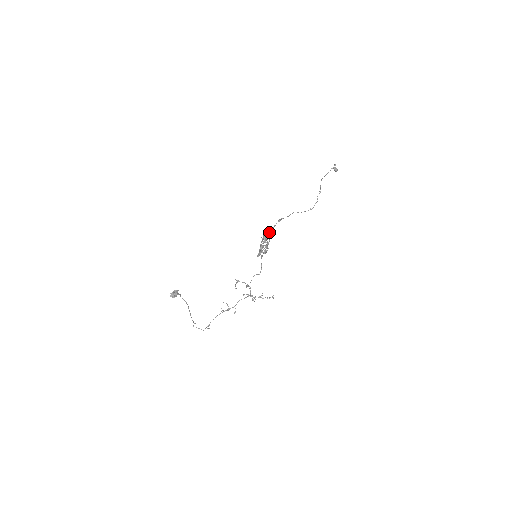
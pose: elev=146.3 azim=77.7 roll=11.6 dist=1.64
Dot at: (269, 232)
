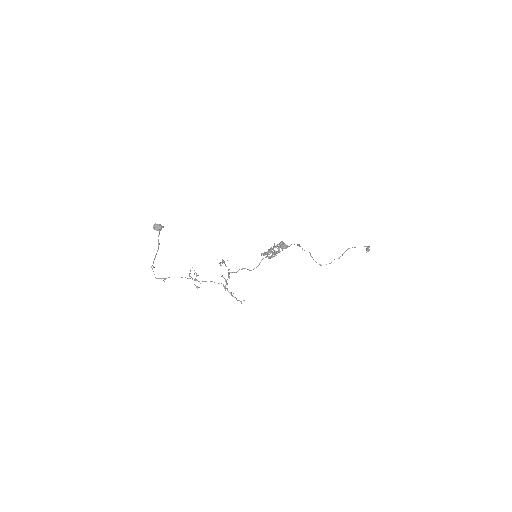
Dot at: occluded
